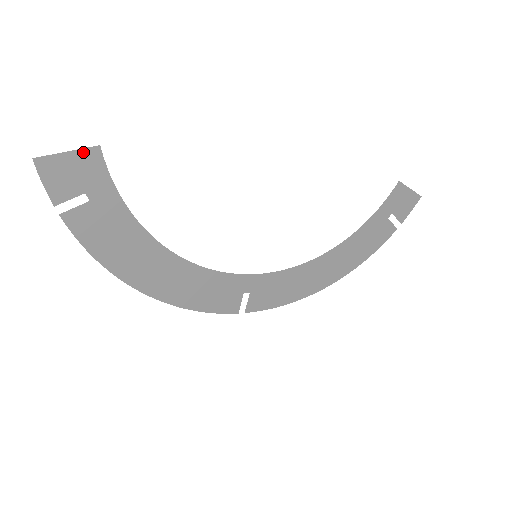
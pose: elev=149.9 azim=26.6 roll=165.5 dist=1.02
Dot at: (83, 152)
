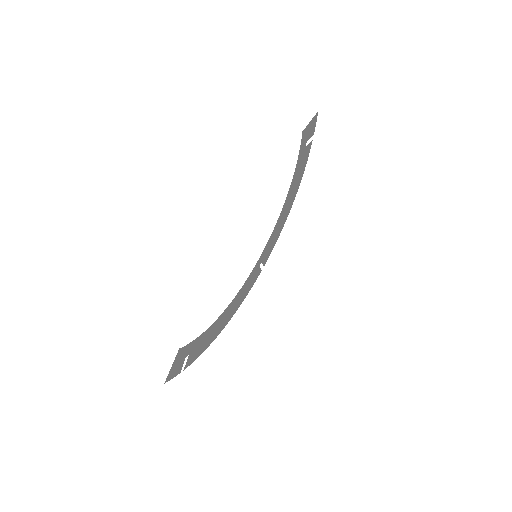
Dot at: (176, 358)
